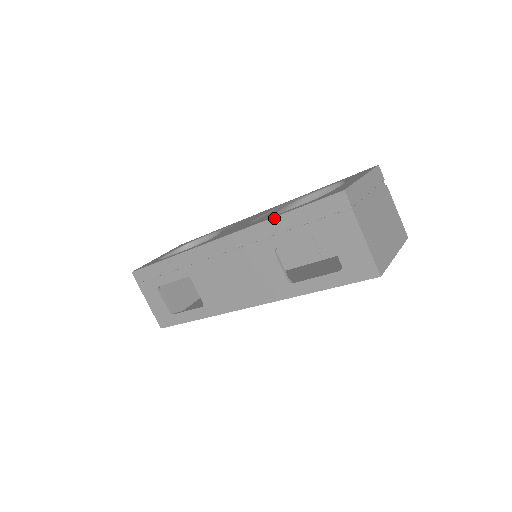
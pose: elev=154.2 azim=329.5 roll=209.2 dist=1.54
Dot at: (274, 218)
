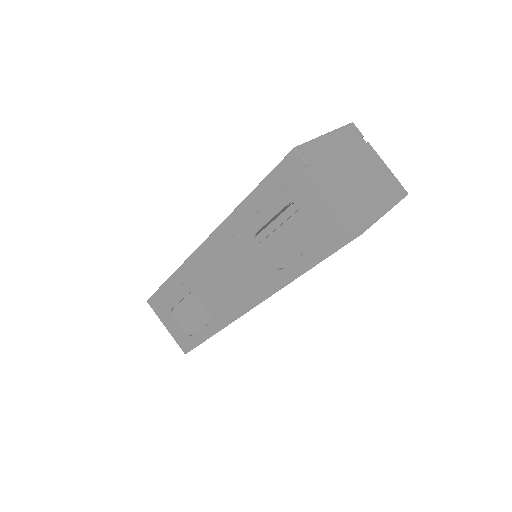
Dot at: (243, 202)
